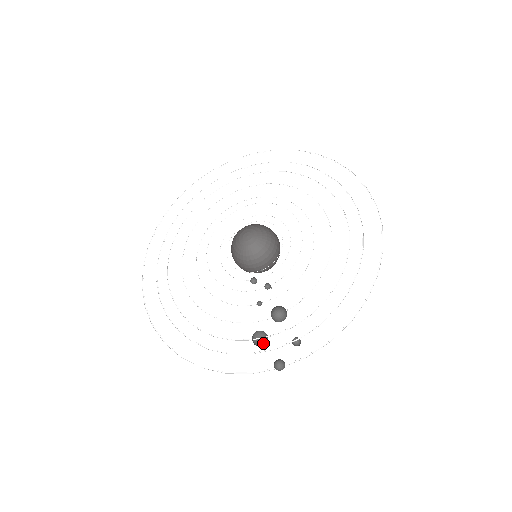
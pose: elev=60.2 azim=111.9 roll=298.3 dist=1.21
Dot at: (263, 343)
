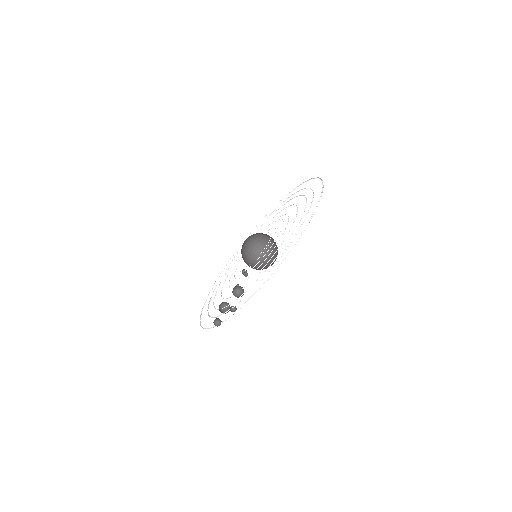
Dot at: occluded
